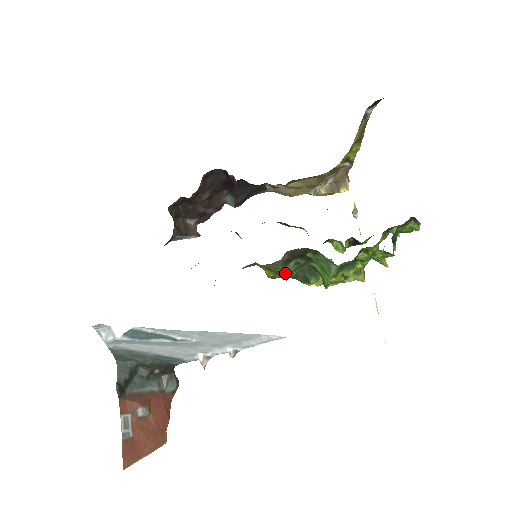
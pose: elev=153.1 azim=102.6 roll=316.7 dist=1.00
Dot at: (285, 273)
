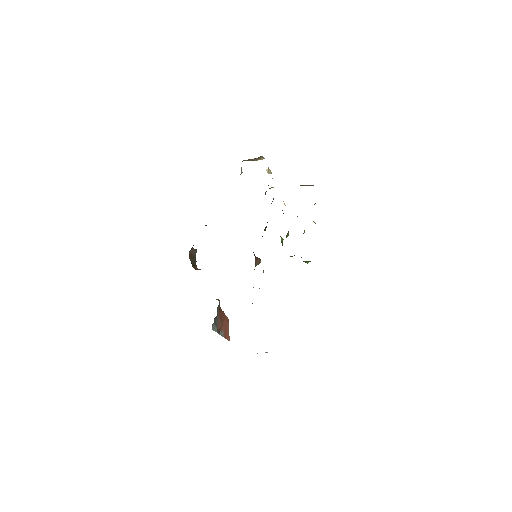
Dot at: occluded
